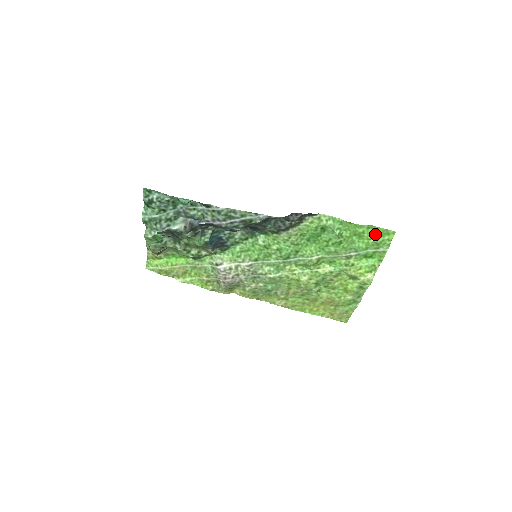
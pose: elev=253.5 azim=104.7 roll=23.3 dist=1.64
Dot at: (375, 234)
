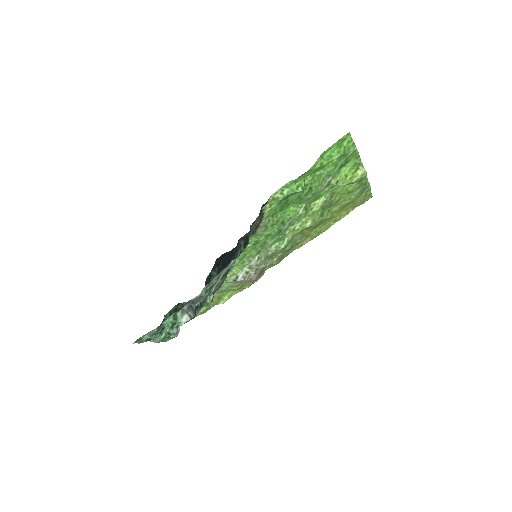
Dot at: (332, 153)
